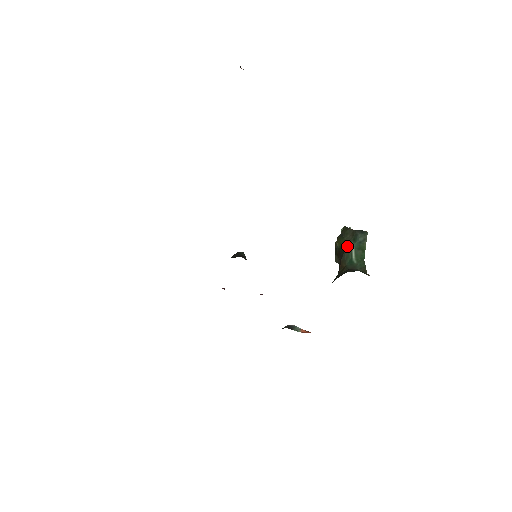
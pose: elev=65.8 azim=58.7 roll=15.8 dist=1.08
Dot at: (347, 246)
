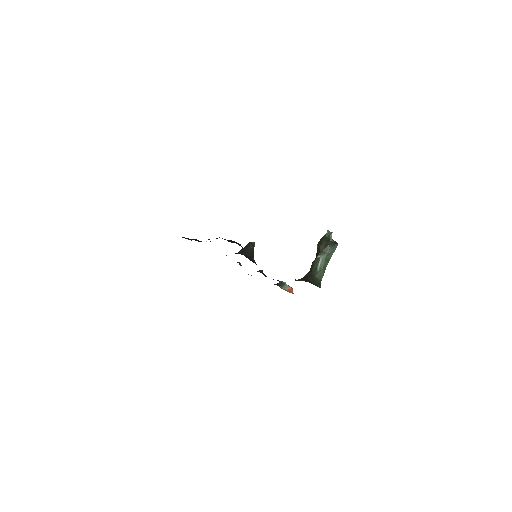
Dot at: (318, 256)
